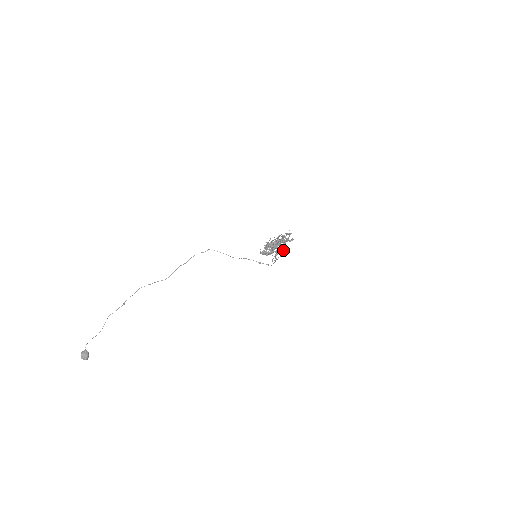
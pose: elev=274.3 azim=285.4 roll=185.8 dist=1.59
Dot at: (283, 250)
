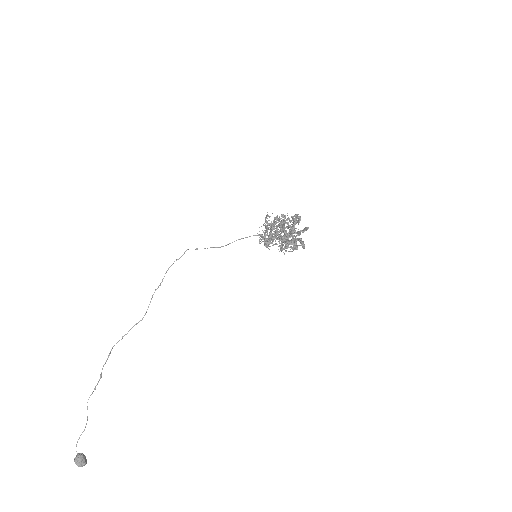
Dot at: (296, 249)
